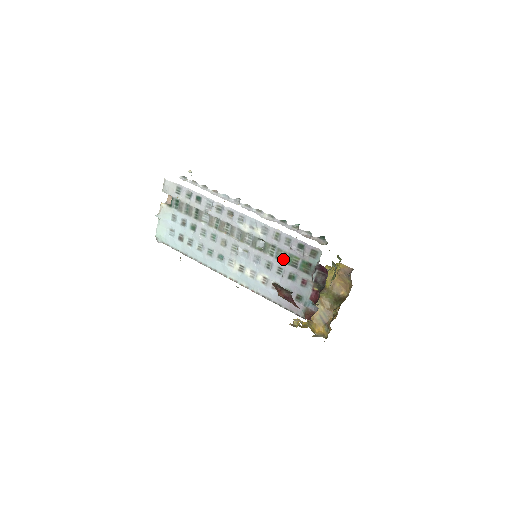
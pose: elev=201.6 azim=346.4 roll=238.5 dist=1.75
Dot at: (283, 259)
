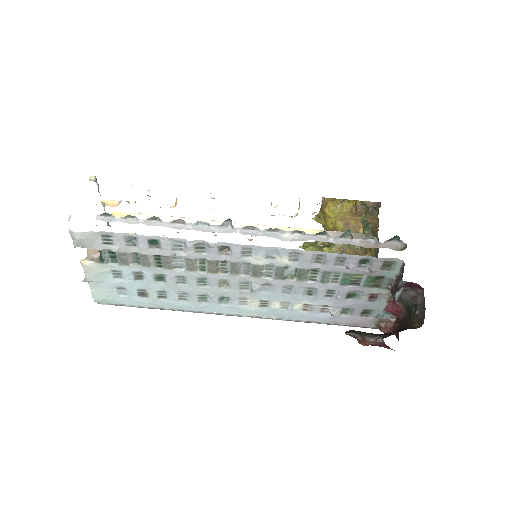
Dot at: (334, 280)
